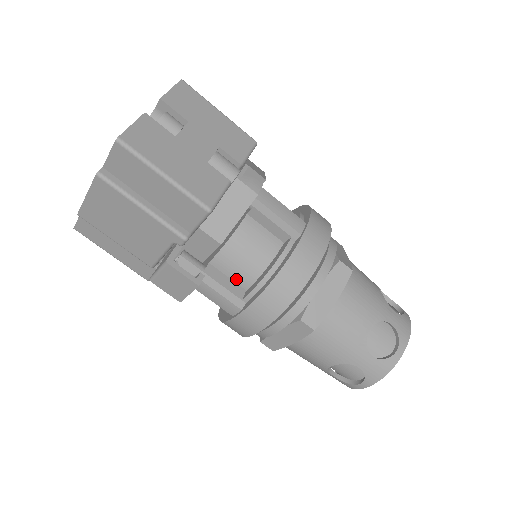
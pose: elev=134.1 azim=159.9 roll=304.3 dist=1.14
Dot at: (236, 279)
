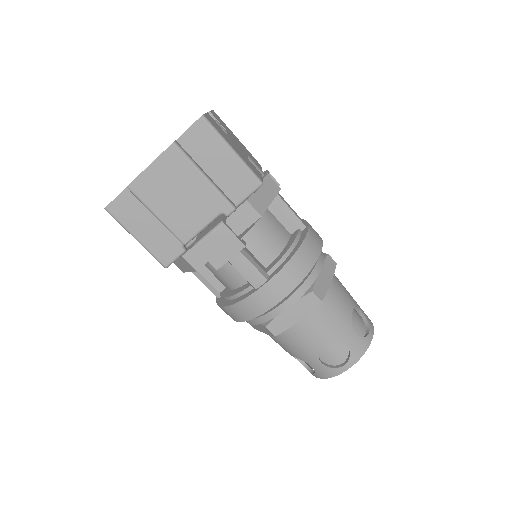
Dot at: (259, 257)
